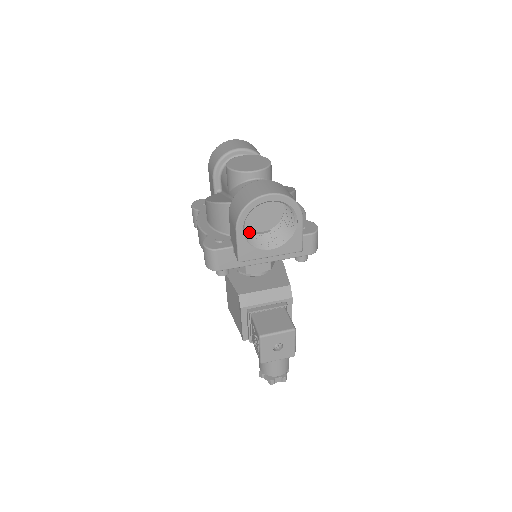
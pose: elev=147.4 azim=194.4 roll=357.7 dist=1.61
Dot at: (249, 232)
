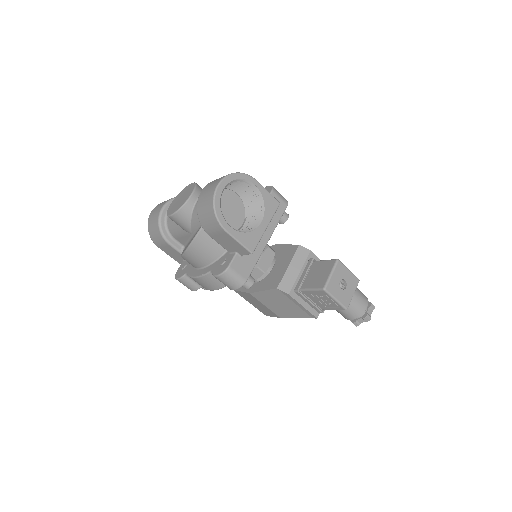
Dot at: occluded
